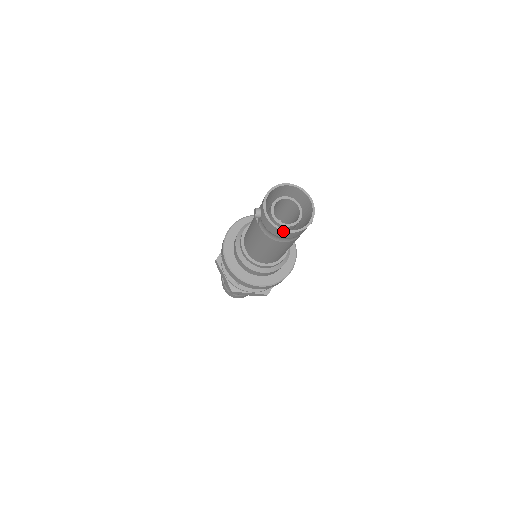
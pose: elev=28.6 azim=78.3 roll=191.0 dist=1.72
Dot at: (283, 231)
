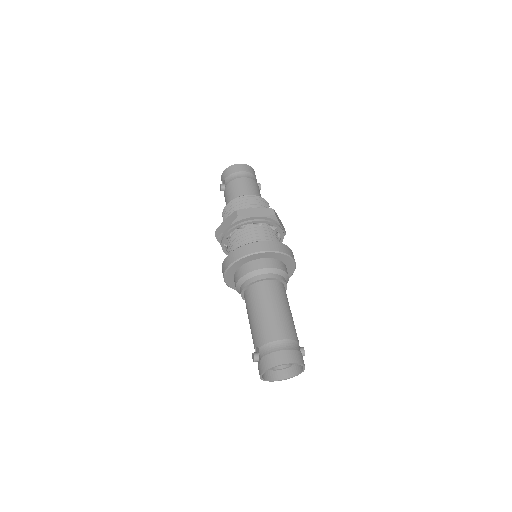
Dot at: occluded
